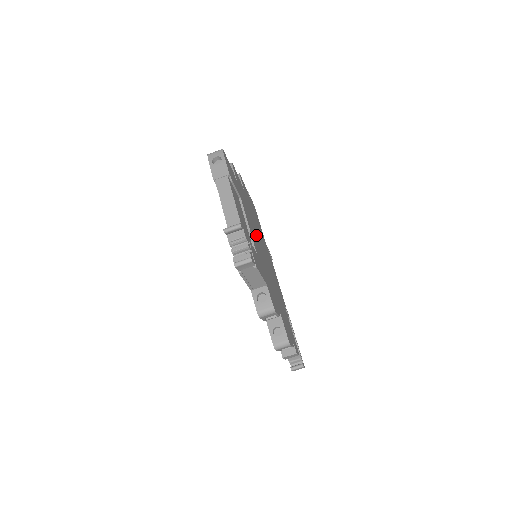
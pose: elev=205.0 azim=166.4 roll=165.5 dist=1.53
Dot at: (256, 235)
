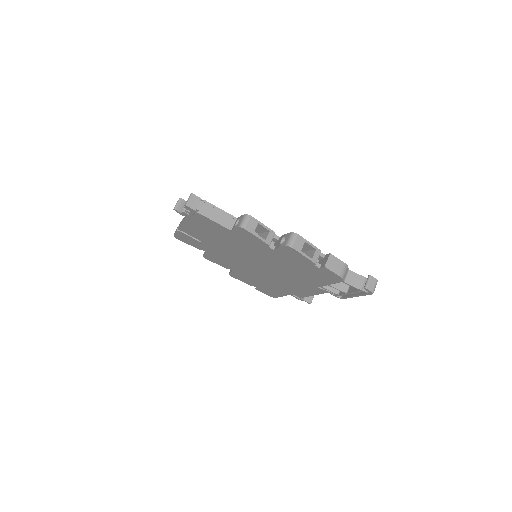
Dot at: occluded
